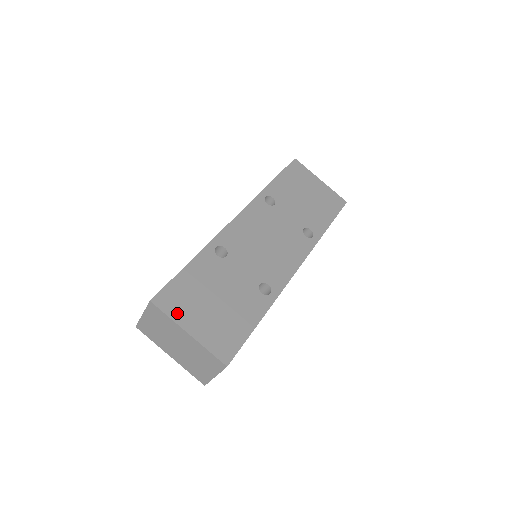
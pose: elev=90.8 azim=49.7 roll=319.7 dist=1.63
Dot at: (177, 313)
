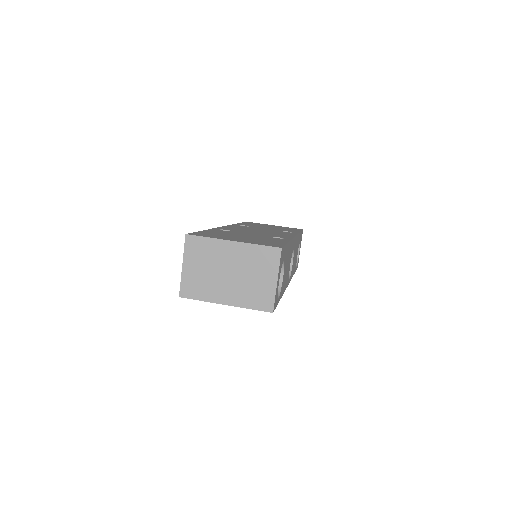
Dot at: (214, 237)
